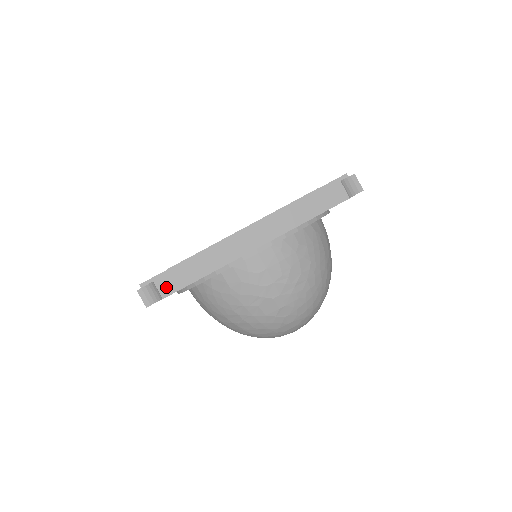
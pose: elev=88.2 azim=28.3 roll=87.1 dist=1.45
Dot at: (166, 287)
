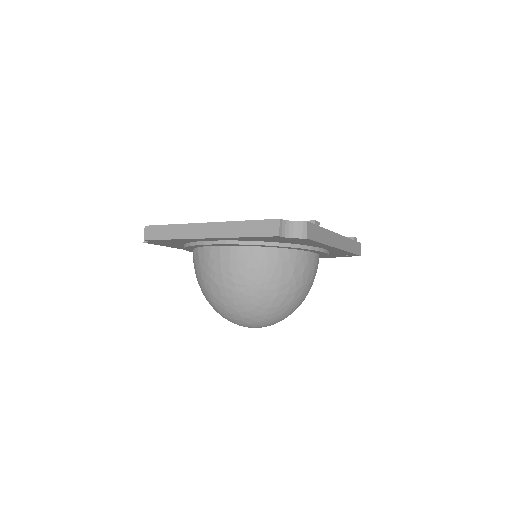
Dot at: (149, 234)
